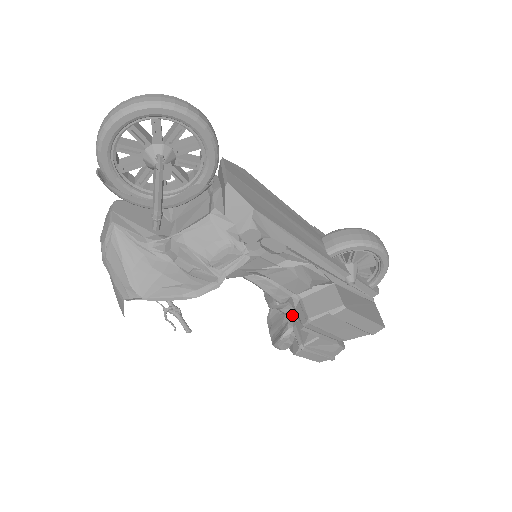
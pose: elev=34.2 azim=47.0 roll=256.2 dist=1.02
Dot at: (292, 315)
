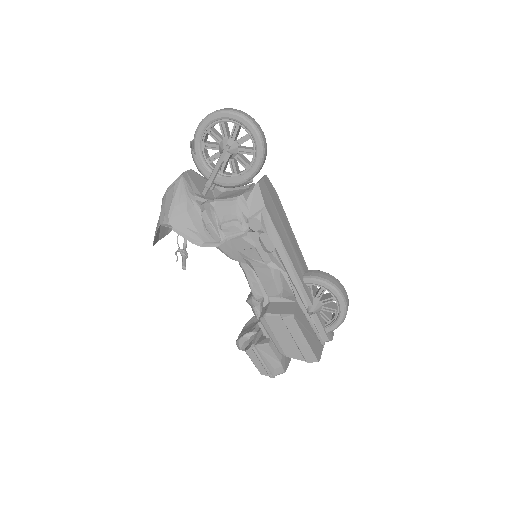
Dot at: occluded
